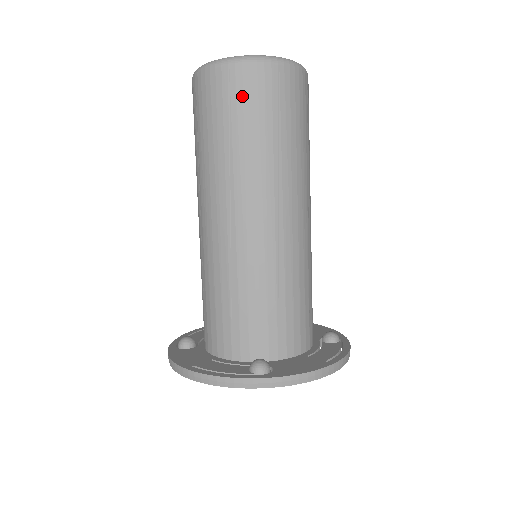
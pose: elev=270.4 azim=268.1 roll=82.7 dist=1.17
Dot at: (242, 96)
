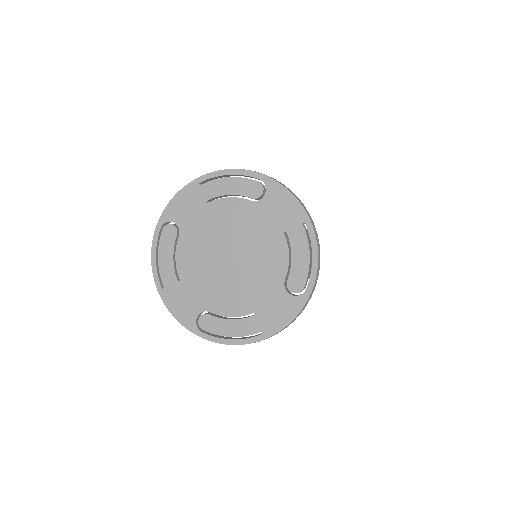
Dot at: occluded
